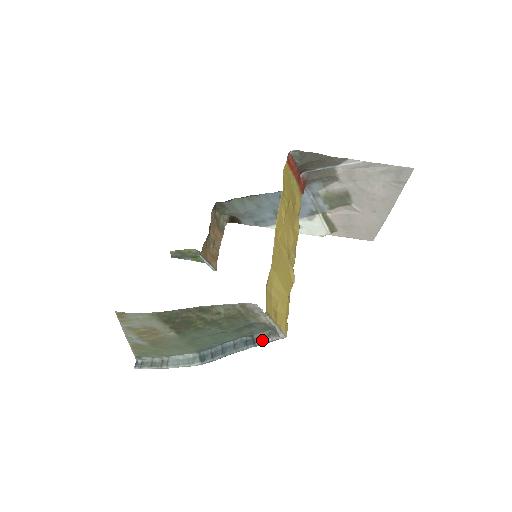
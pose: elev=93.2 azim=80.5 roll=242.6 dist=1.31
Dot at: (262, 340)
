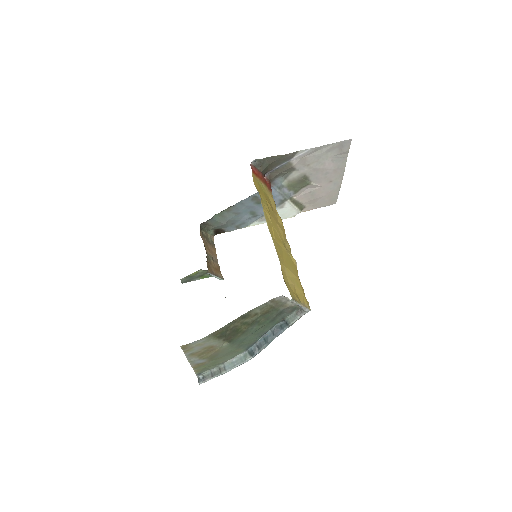
Dot at: (293, 320)
